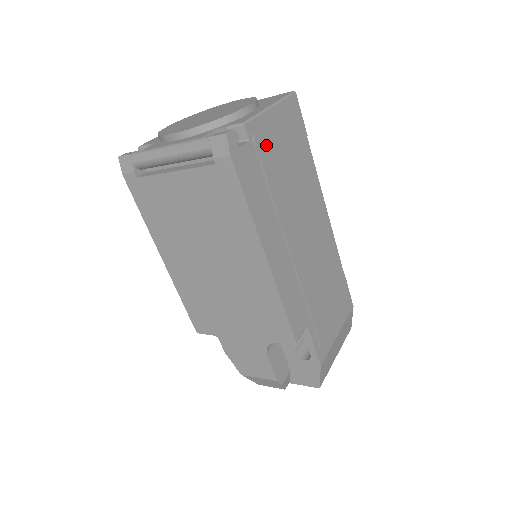
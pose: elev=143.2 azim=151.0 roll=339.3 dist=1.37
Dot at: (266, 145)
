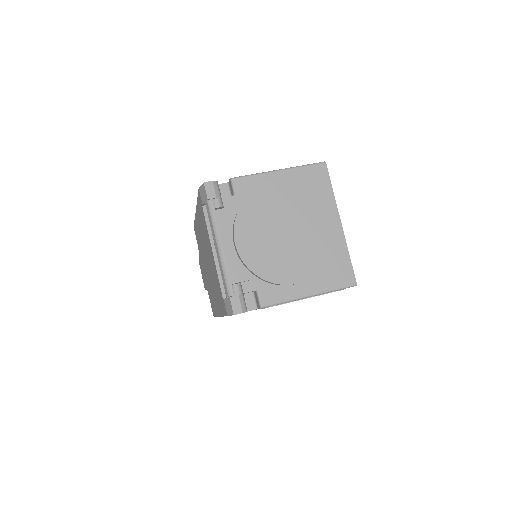
Dot at: occluded
